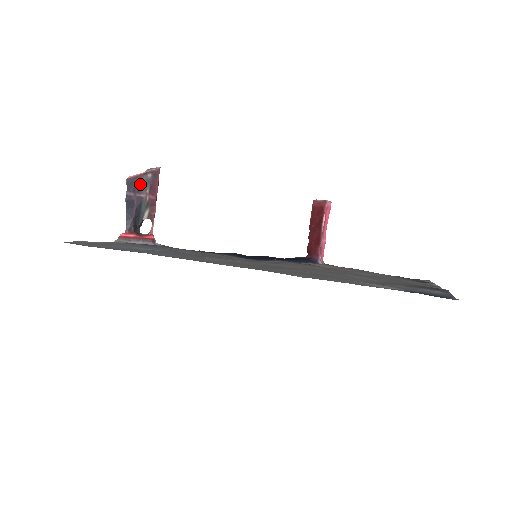
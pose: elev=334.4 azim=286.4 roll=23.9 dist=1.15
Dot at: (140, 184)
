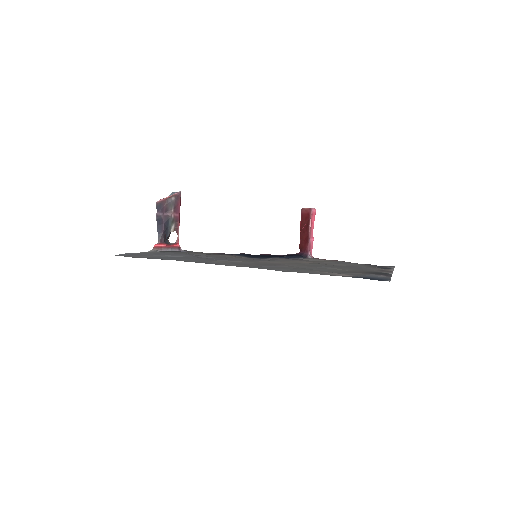
Dot at: (166, 206)
